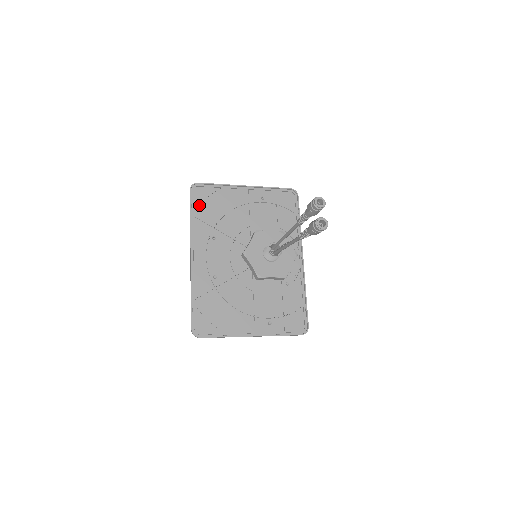
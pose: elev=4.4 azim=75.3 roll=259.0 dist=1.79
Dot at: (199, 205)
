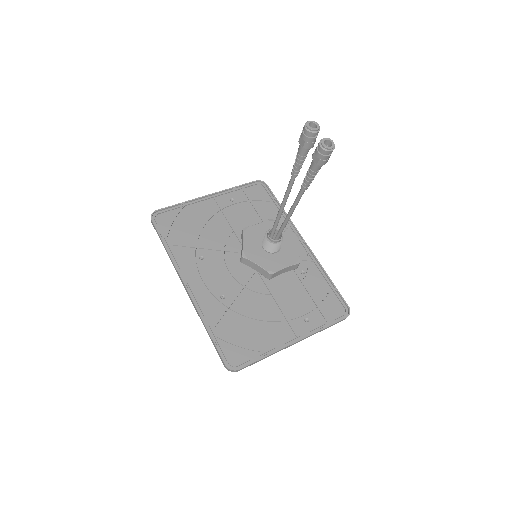
Dot at: (169, 231)
